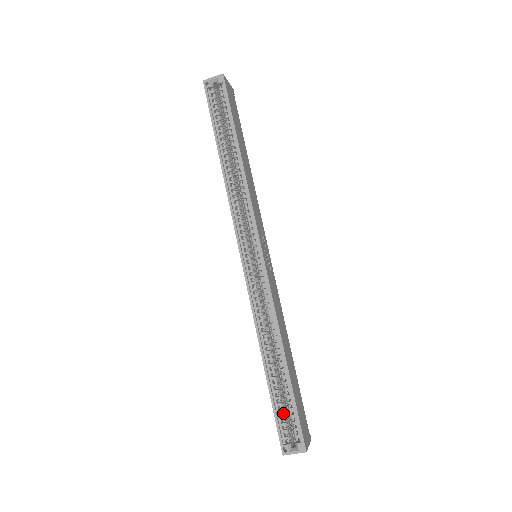
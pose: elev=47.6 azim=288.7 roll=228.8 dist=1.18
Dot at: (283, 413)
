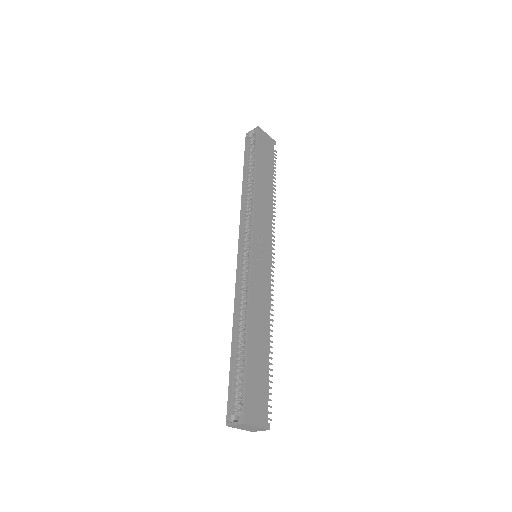
Dot at: (237, 386)
